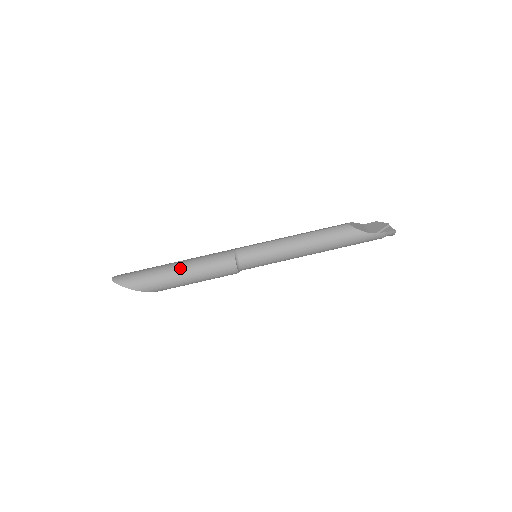
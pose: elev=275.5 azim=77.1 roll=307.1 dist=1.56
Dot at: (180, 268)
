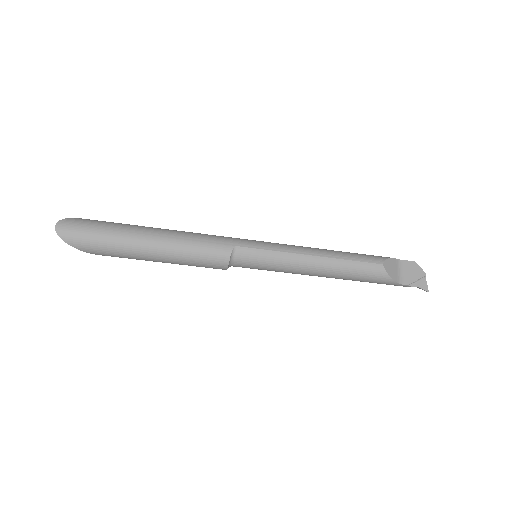
Dot at: (154, 248)
